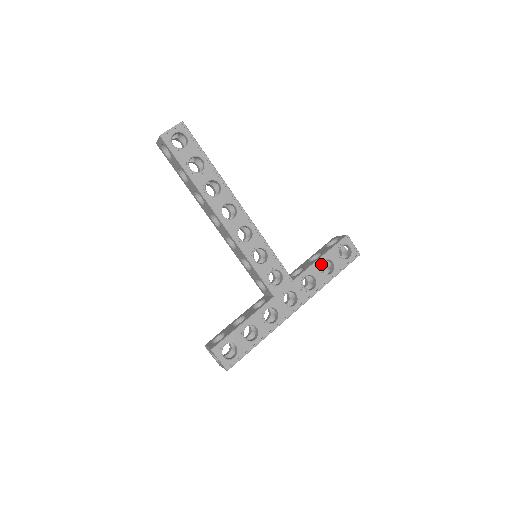
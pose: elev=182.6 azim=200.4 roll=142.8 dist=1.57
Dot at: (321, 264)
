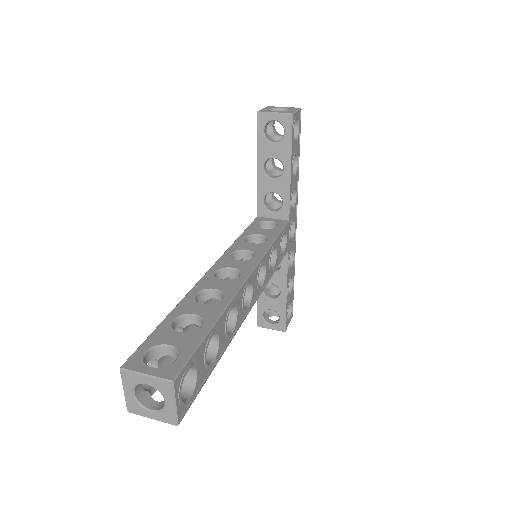
Dot at: (292, 174)
